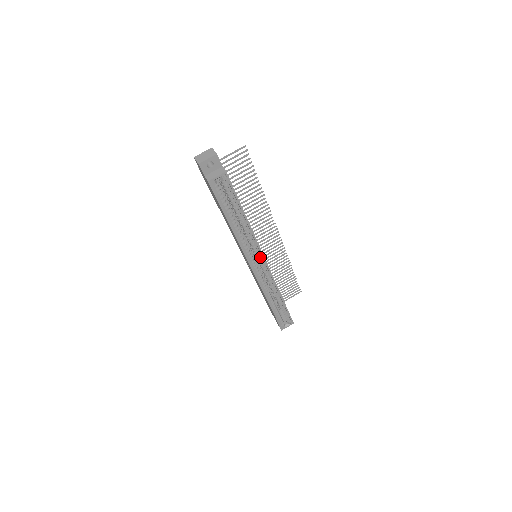
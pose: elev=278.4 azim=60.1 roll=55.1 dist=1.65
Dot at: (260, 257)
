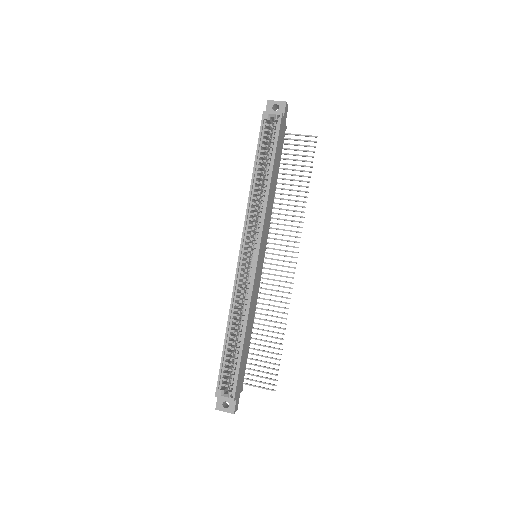
Dot at: (257, 246)
